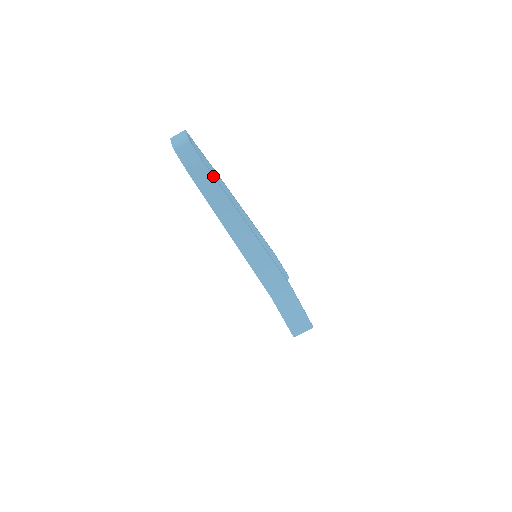
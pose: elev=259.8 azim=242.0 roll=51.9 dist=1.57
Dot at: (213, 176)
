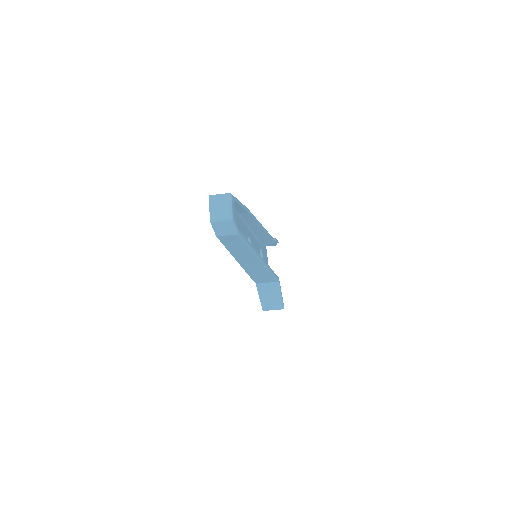
Dot at: (245, 240)
